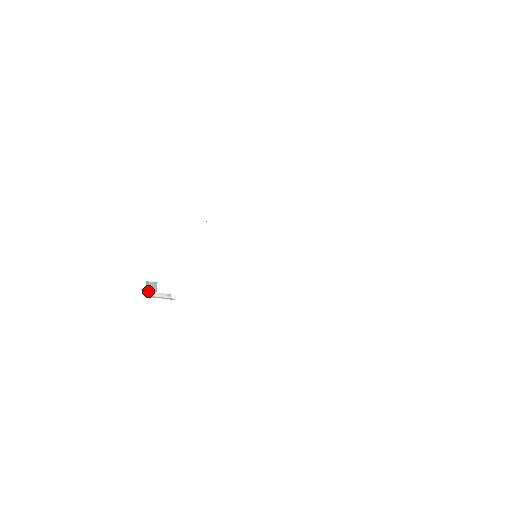
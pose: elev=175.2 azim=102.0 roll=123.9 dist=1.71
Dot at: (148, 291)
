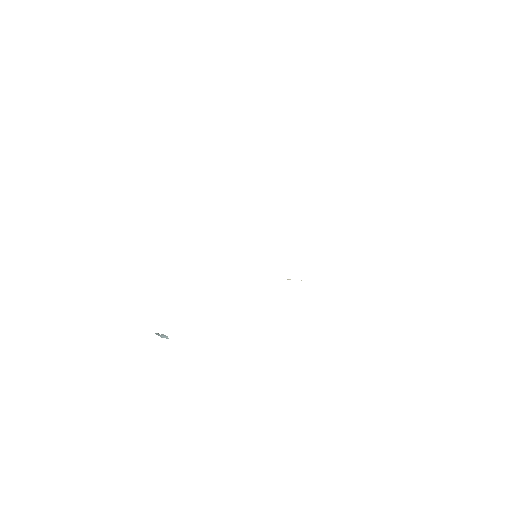
Dot at: occluded
